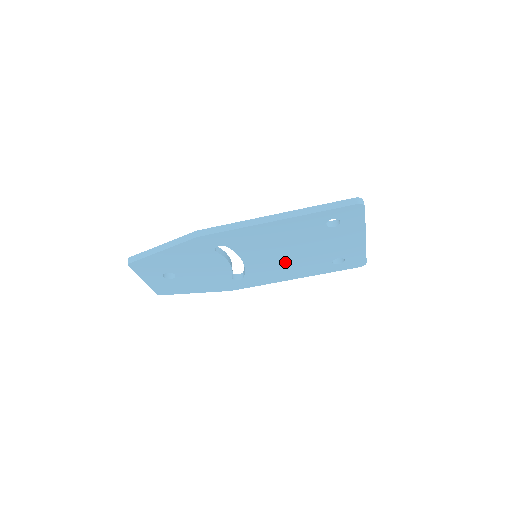
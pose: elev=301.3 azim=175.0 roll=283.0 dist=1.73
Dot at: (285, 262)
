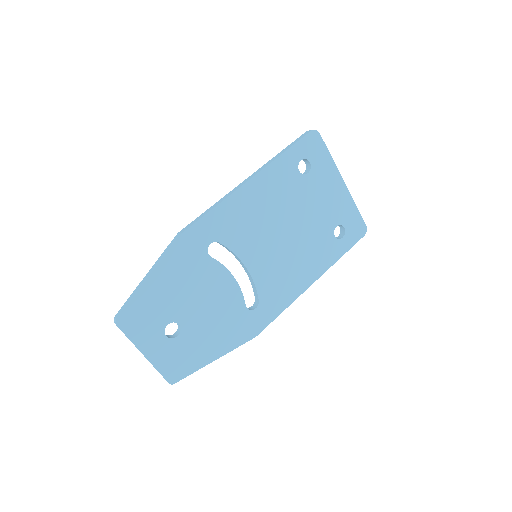
Dot at: (289, 253)
